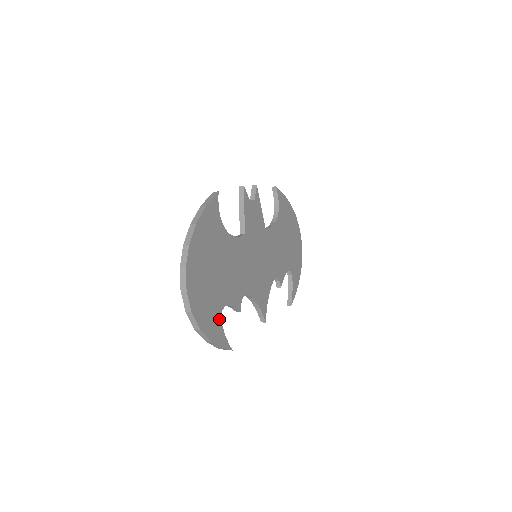
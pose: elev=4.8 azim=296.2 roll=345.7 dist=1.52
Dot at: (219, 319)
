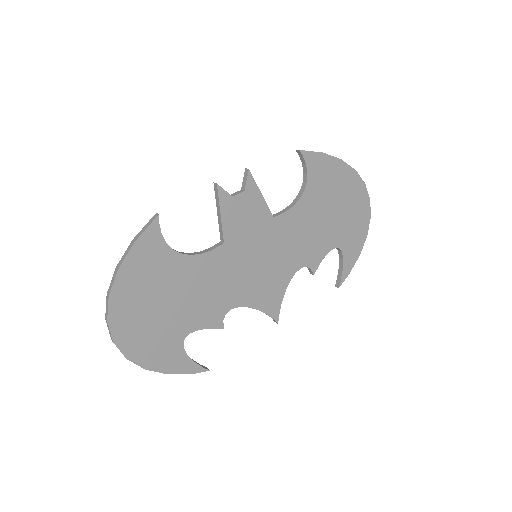
Dot at: (180, 349)
